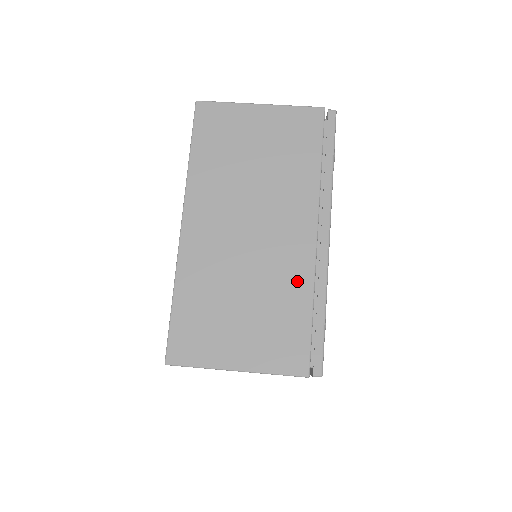
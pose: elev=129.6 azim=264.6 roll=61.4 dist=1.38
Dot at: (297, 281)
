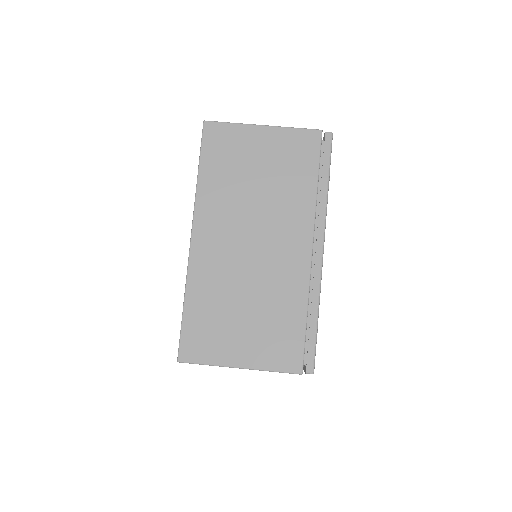
Dot at: (294, 290)
